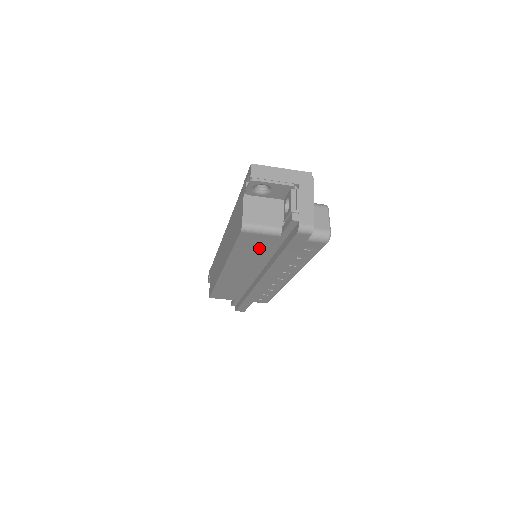
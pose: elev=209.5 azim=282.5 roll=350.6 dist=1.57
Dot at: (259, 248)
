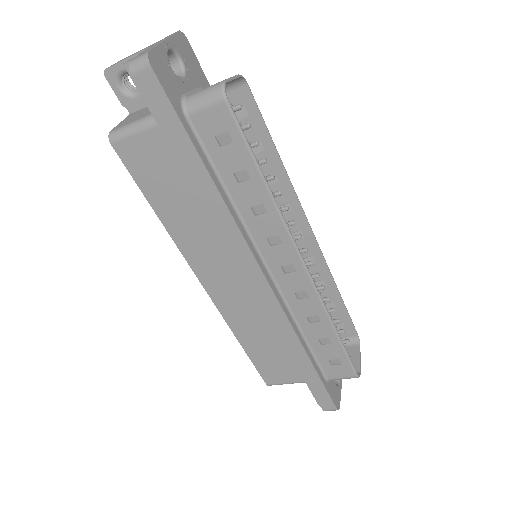
Dot at: (172, 181)
